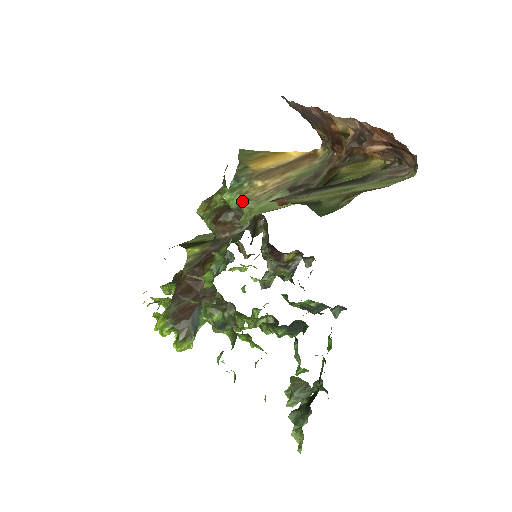
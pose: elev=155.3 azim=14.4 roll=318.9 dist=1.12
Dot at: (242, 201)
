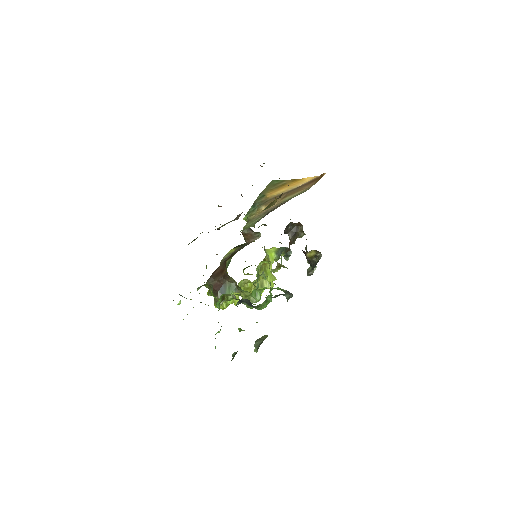
Dot at: (247, 221)
